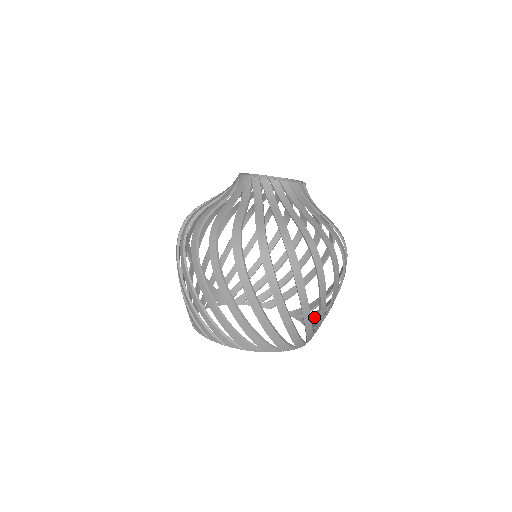
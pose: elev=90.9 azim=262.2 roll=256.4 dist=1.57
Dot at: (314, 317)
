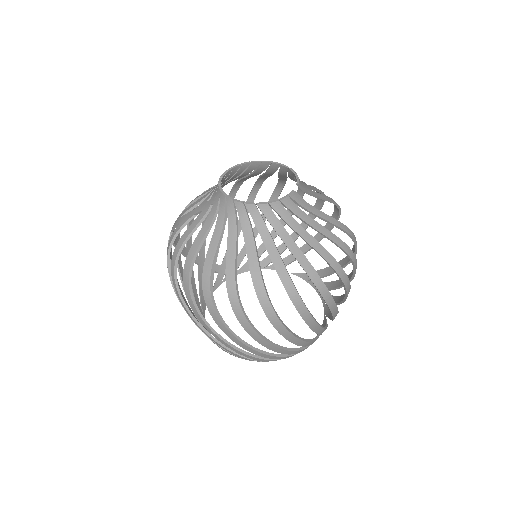
Dot at: occluded
